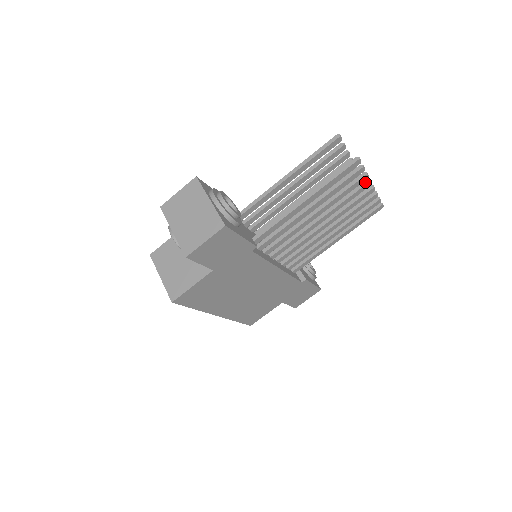
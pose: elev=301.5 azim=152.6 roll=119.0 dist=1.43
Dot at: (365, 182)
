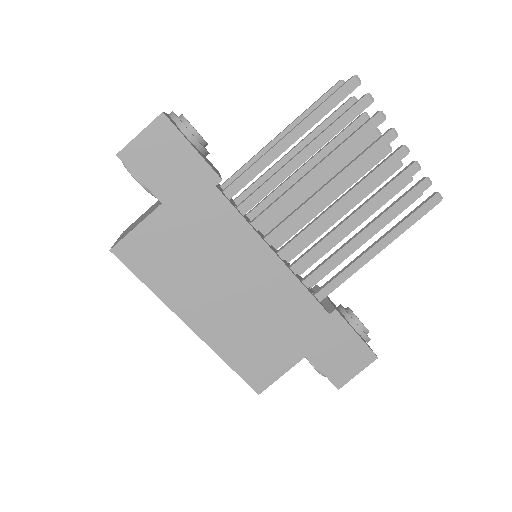
Dot at: (386, 132)
